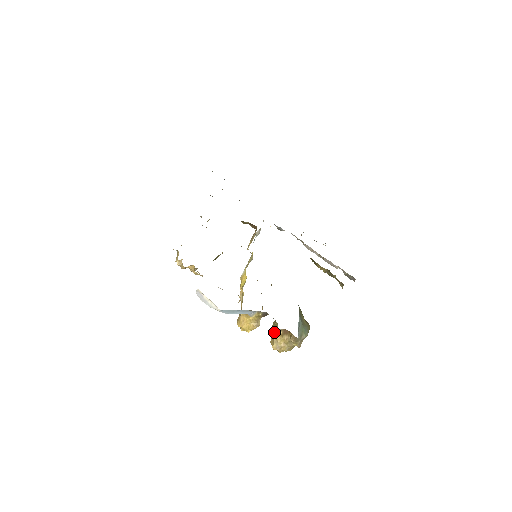
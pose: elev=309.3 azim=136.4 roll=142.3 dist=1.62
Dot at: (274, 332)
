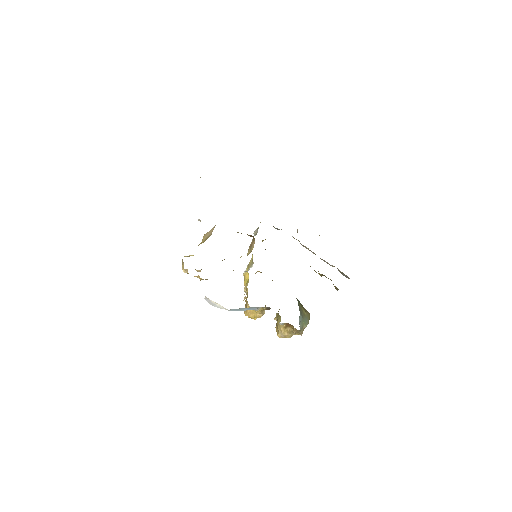
Dot at: (278, 324)
